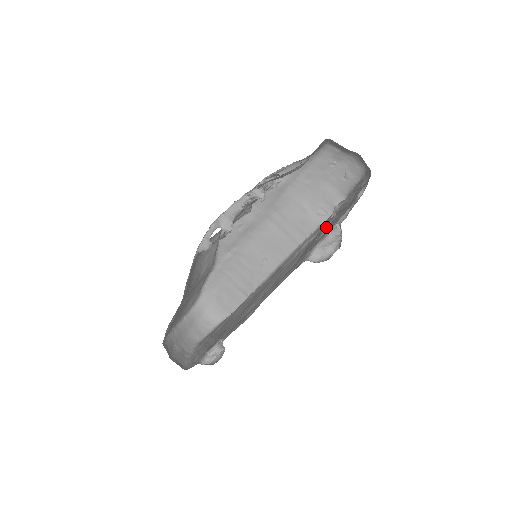
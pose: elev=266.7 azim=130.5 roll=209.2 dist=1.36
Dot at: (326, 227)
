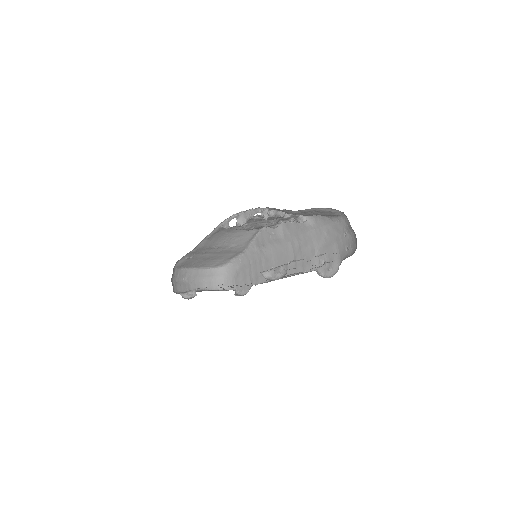
Dot at: occluded
